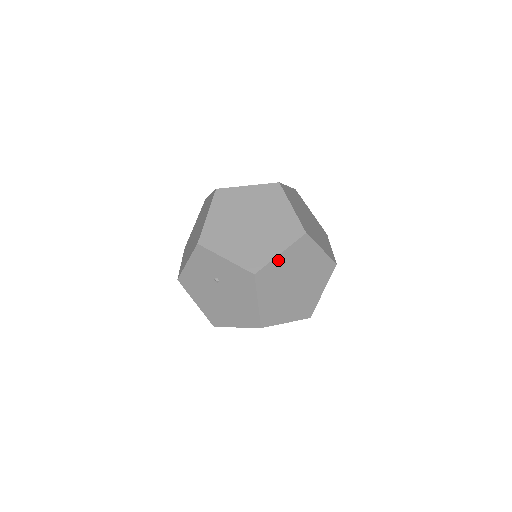
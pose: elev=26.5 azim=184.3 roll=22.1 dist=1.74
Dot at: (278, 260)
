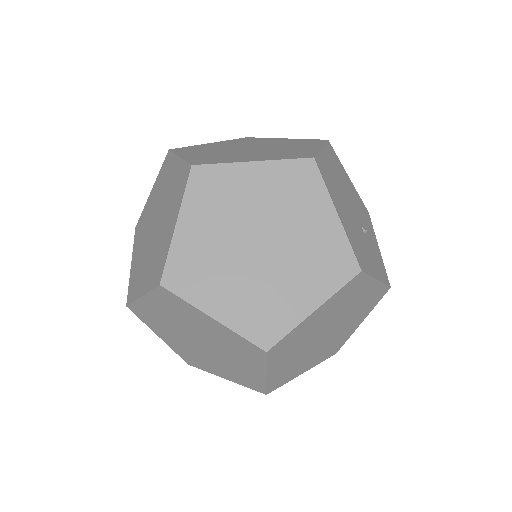
Dot at: (145, 303)
